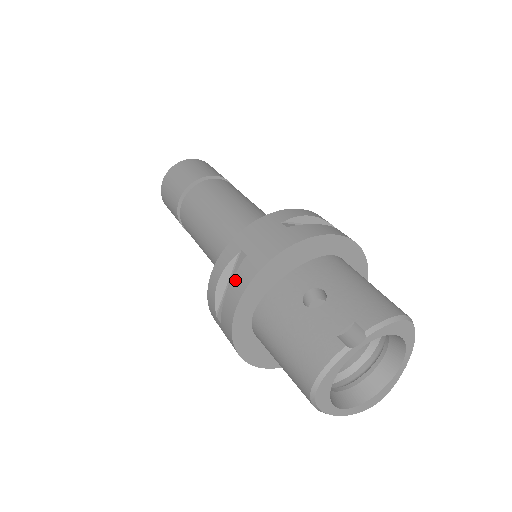
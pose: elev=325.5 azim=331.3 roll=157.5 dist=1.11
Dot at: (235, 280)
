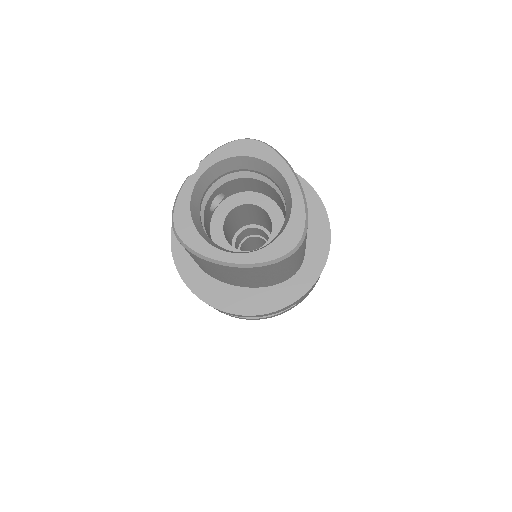
Dot at: occluded
